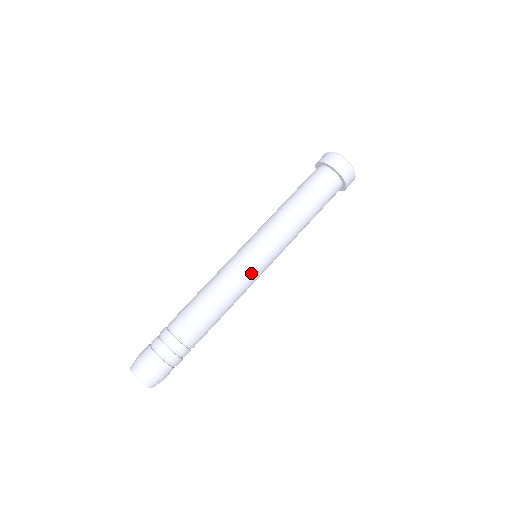
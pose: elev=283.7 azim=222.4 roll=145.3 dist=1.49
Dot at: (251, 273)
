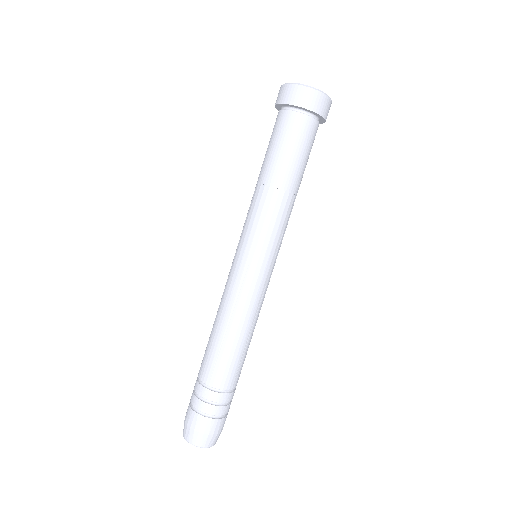
Dot at: (268, 284)
